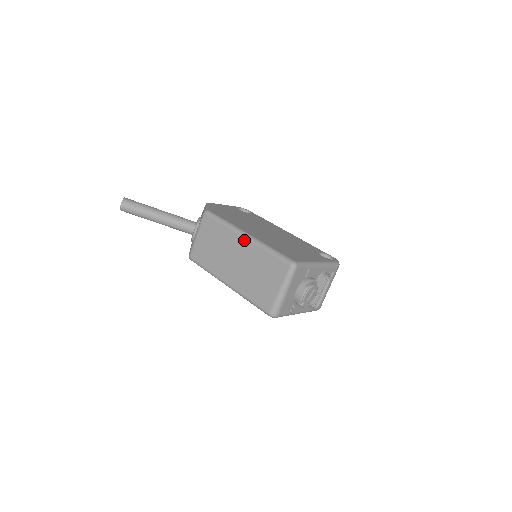
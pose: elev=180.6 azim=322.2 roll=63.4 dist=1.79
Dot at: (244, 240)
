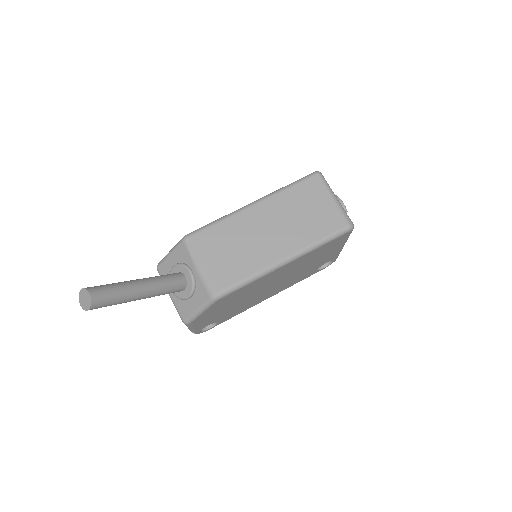
Dot at: (256, 206)
